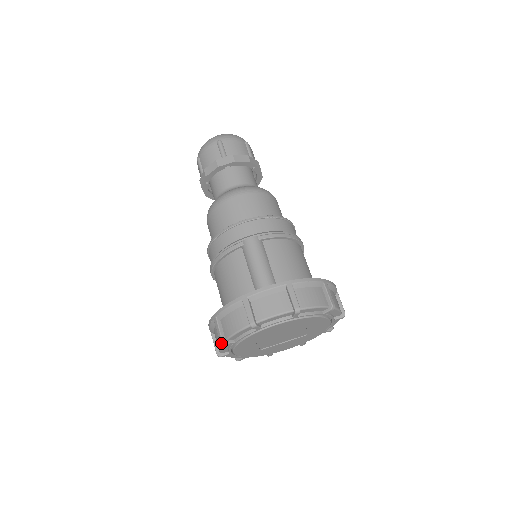
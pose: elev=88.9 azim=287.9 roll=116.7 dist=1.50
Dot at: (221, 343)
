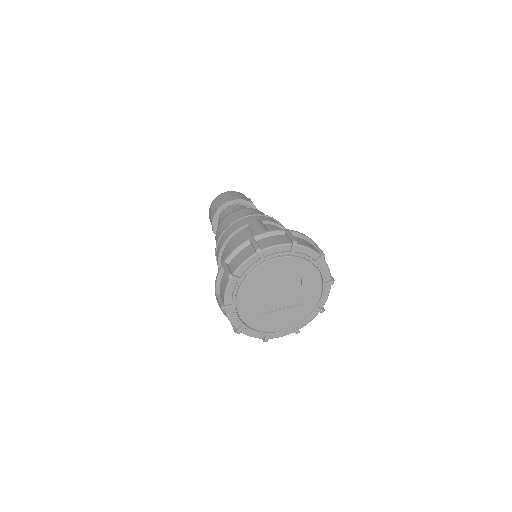
Dot at: (228, 277)
